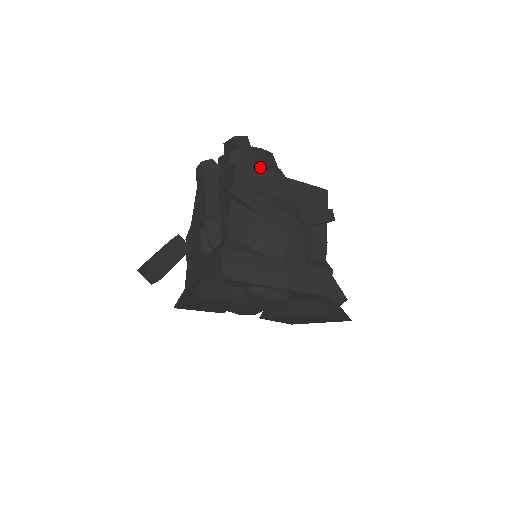
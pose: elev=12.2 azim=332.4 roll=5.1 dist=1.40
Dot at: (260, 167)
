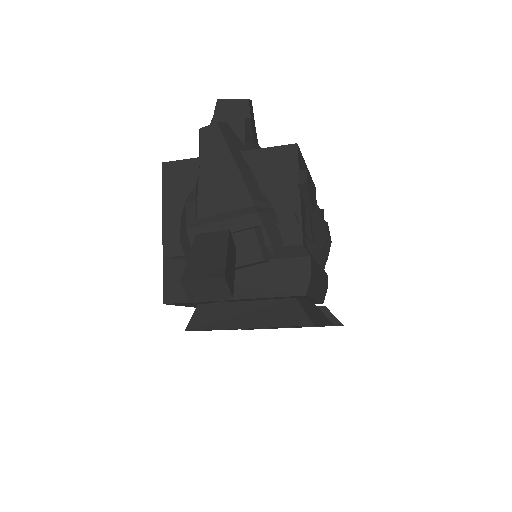
Dot at: occluded
